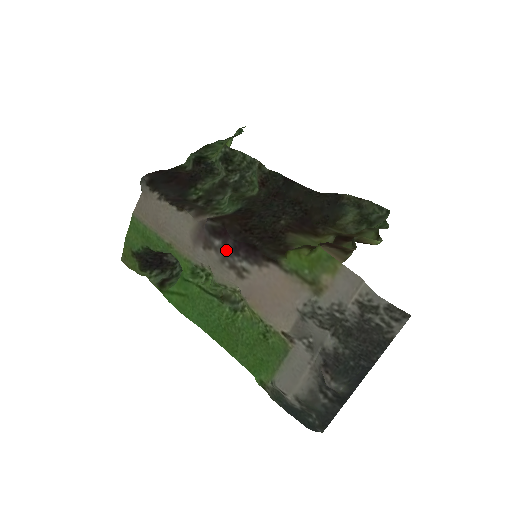
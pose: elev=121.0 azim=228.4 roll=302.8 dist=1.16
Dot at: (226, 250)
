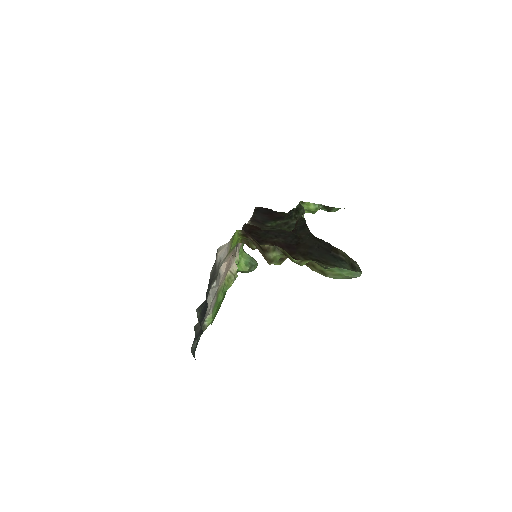
Dot at: occluded
